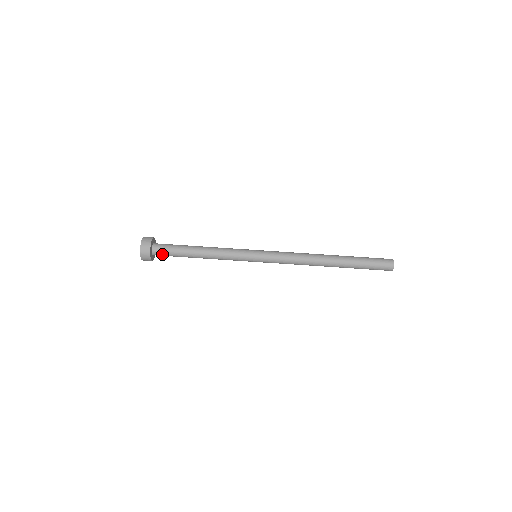
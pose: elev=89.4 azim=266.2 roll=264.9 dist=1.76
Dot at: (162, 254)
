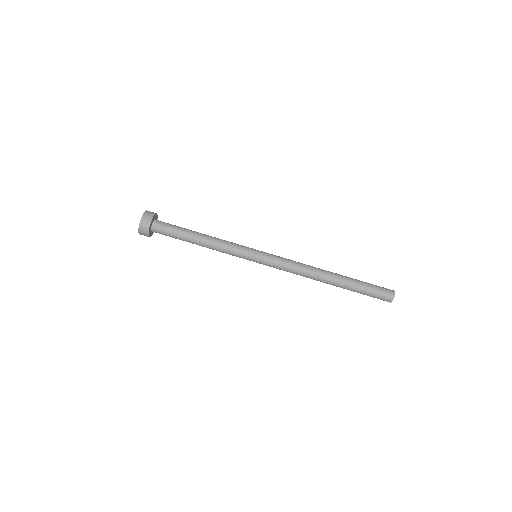
Dot at: occluded
